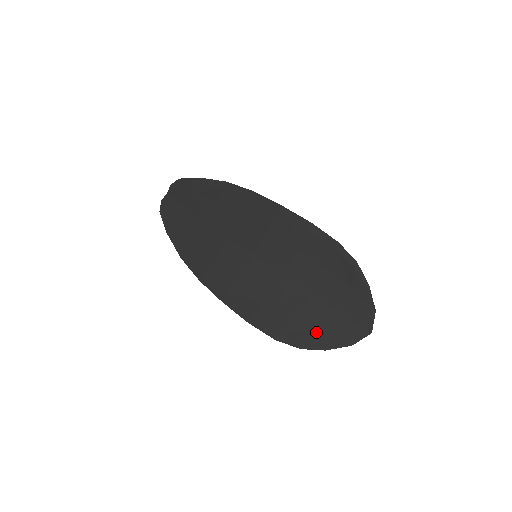
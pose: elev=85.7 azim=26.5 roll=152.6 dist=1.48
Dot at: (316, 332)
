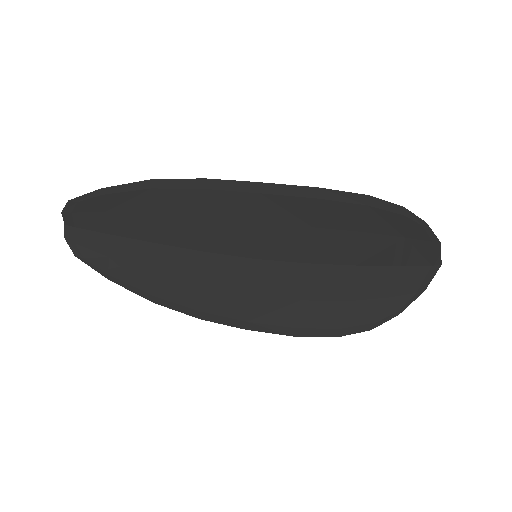
Dot at: (379, 302)
